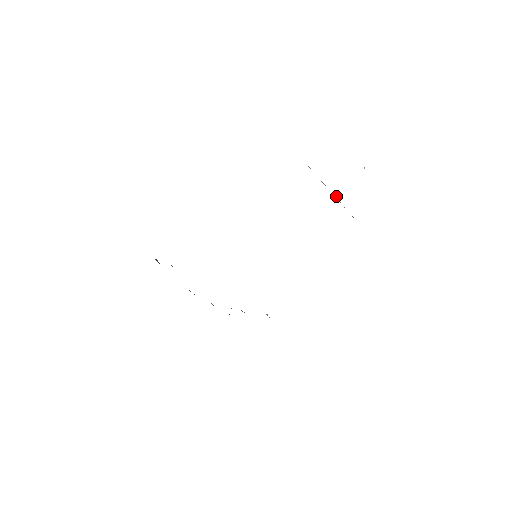
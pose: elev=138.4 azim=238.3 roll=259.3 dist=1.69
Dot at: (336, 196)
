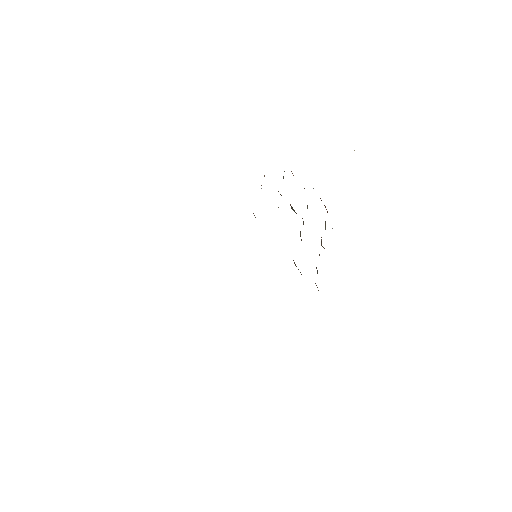
Dot at: occluded
